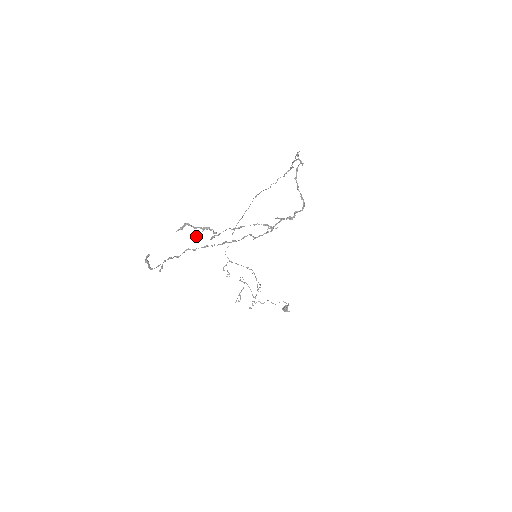
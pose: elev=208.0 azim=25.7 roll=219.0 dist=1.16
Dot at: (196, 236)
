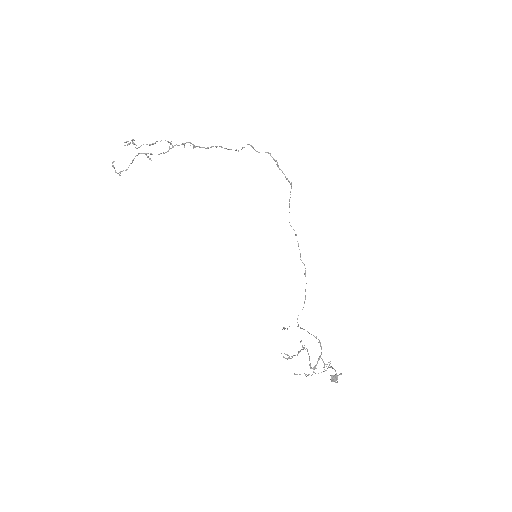
Dot at: occluded
